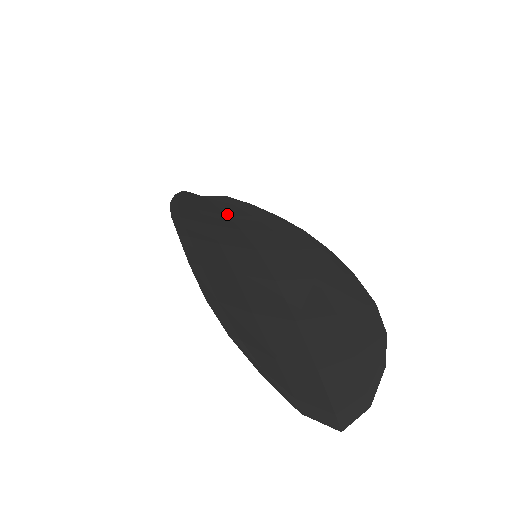
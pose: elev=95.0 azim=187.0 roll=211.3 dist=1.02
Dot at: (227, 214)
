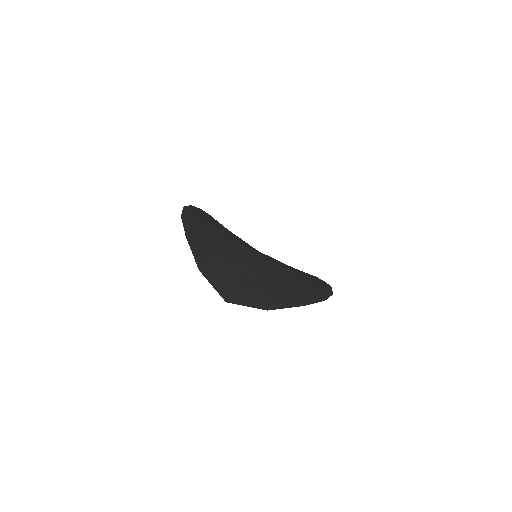
Dot at: occluded
